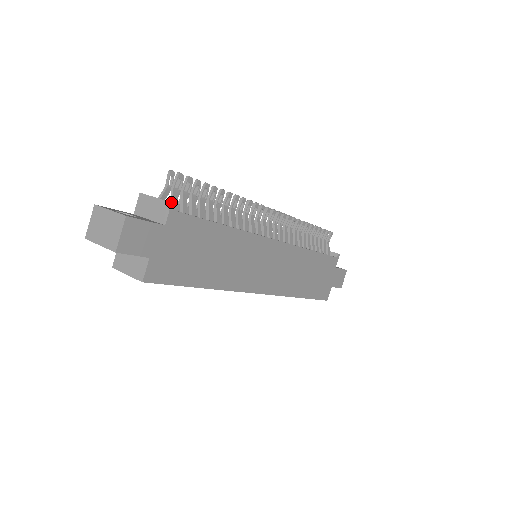
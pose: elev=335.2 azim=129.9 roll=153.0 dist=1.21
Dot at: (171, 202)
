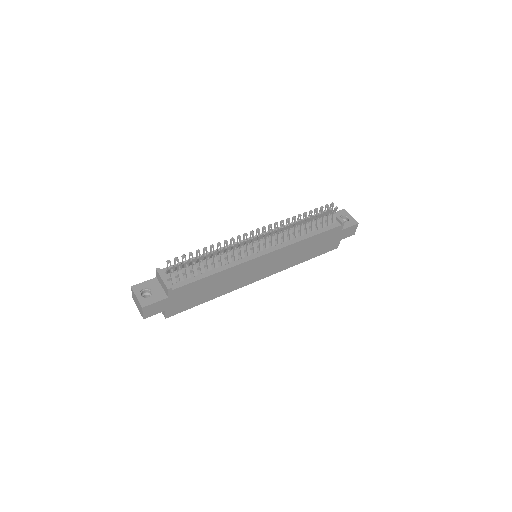
Dot at: (167, 289)
